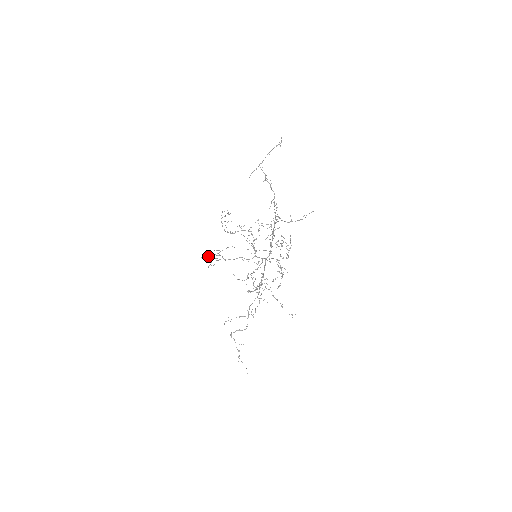
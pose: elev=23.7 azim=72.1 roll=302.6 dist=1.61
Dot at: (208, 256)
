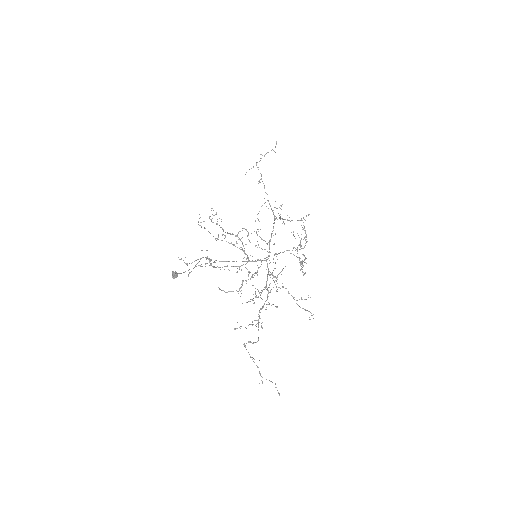
Dot at: (174, 272)
